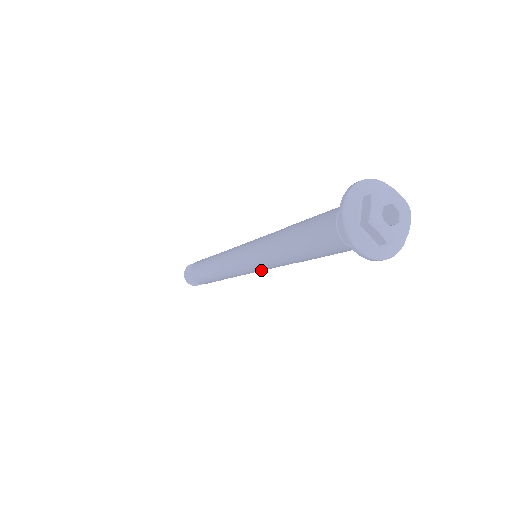
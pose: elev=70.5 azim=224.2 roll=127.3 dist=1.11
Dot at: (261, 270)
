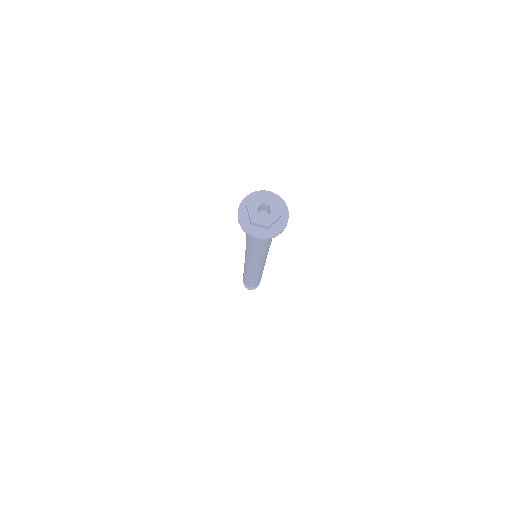
Dot at: (261, 264)
